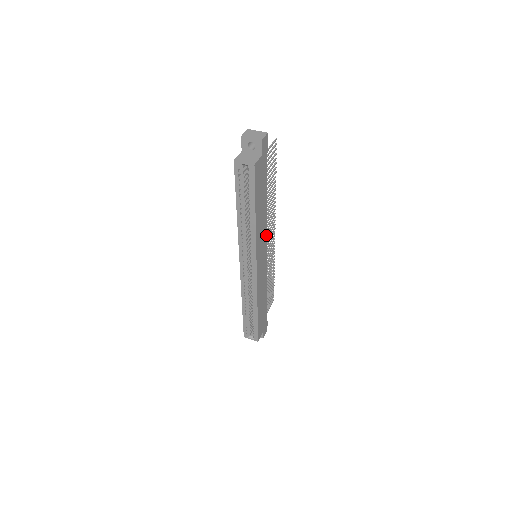
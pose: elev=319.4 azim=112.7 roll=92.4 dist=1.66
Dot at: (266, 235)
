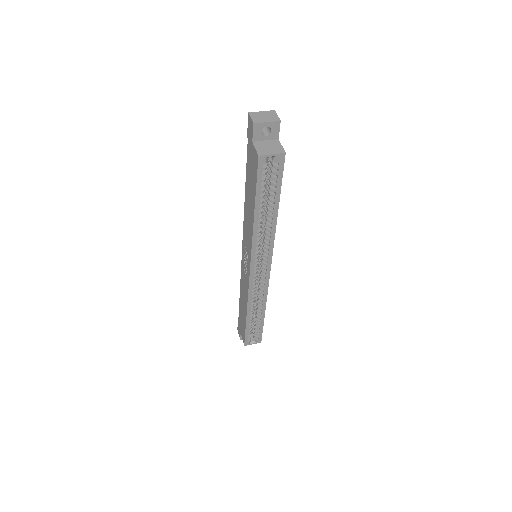
Dot at: occluded
